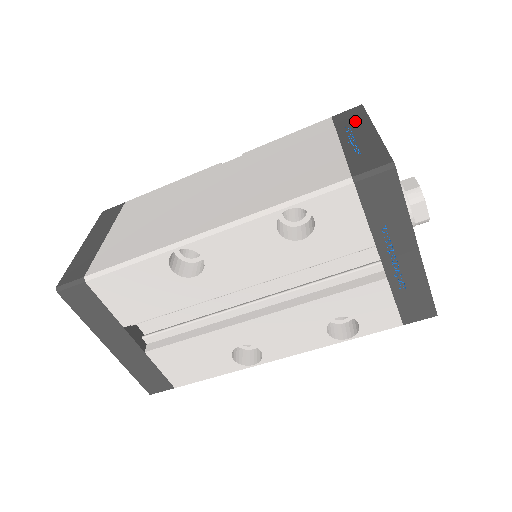
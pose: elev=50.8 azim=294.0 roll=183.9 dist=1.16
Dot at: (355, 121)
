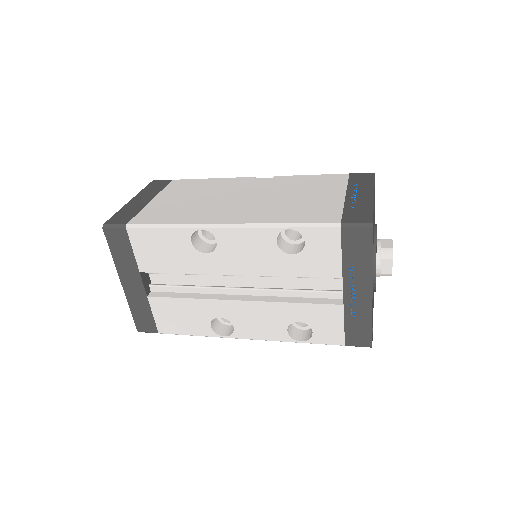
Dot at: (363, 183)
